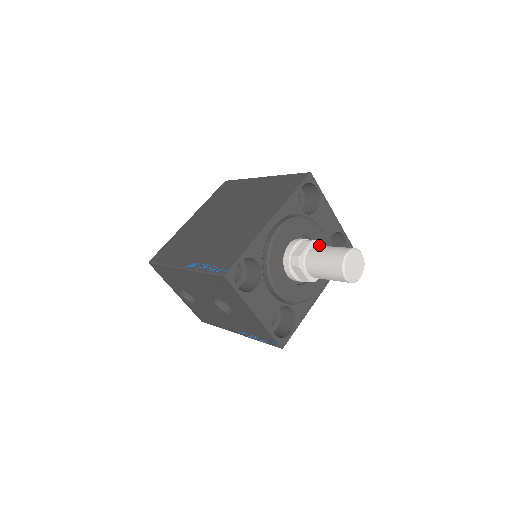
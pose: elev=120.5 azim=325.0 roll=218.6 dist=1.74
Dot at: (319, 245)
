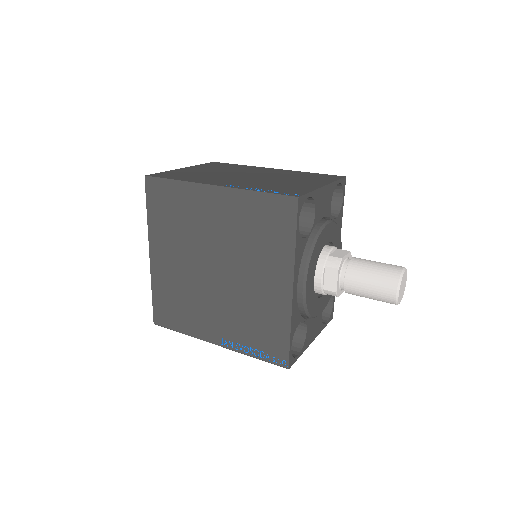
Dot at: (343, 259)
